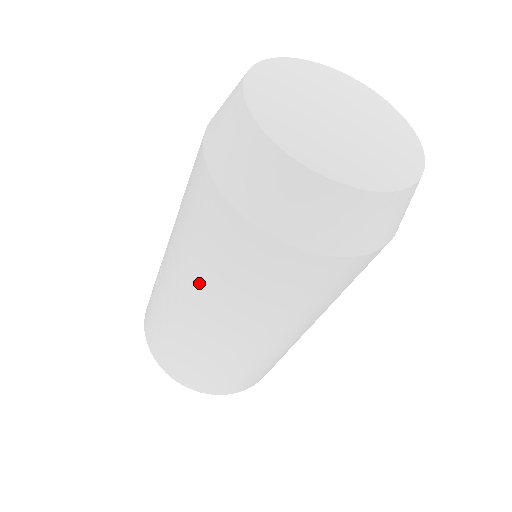
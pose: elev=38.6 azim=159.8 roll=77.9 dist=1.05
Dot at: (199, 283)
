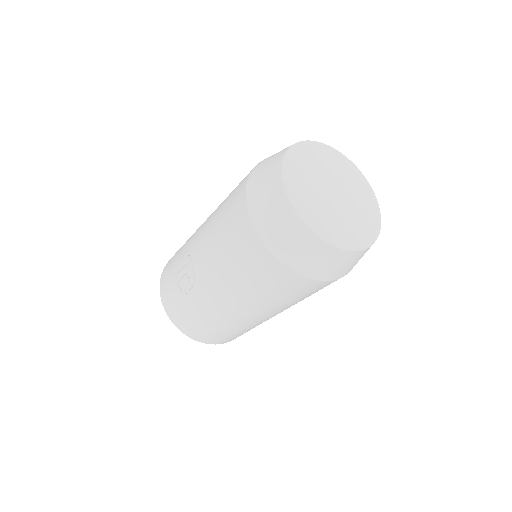
Dot at: (250, 301)
